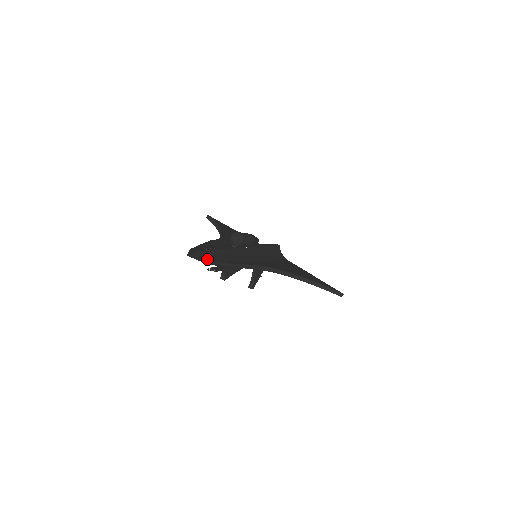
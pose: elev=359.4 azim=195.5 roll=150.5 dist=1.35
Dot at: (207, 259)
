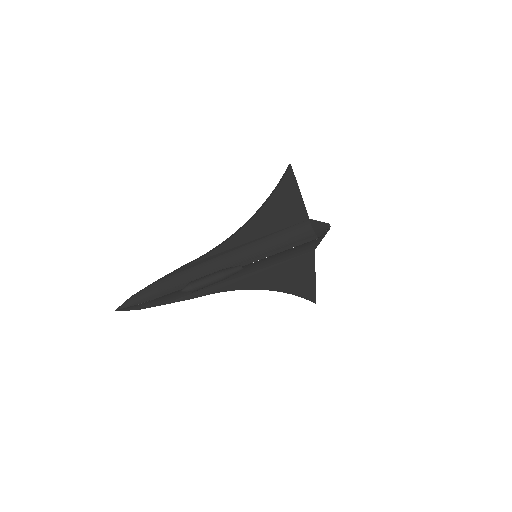
Dot at: (136, 308)
